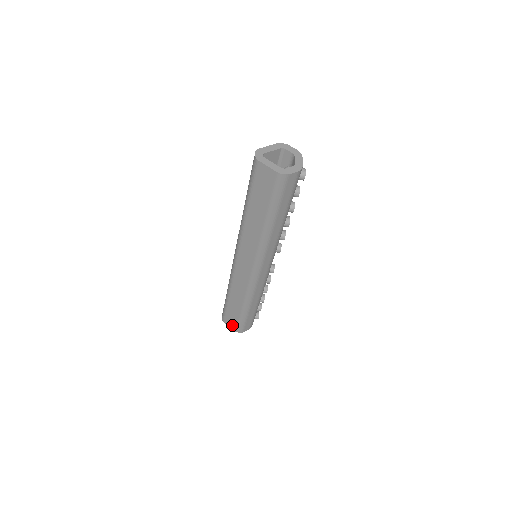
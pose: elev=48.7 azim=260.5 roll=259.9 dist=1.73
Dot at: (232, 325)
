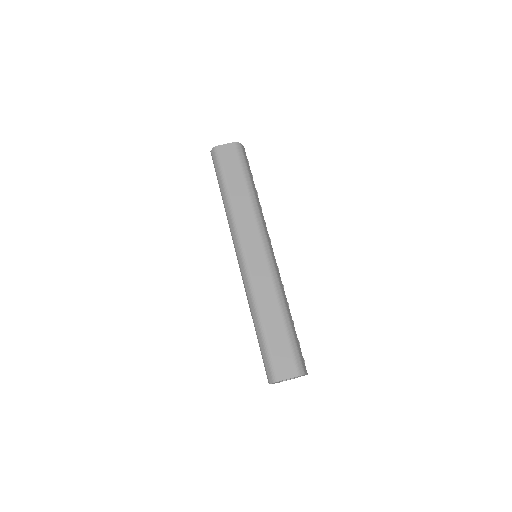
Dot at: occluded
